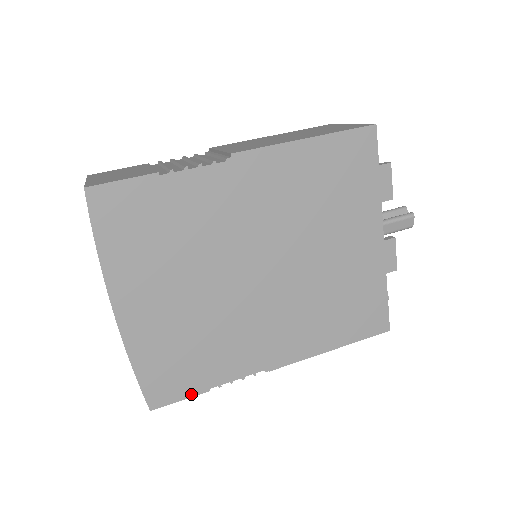
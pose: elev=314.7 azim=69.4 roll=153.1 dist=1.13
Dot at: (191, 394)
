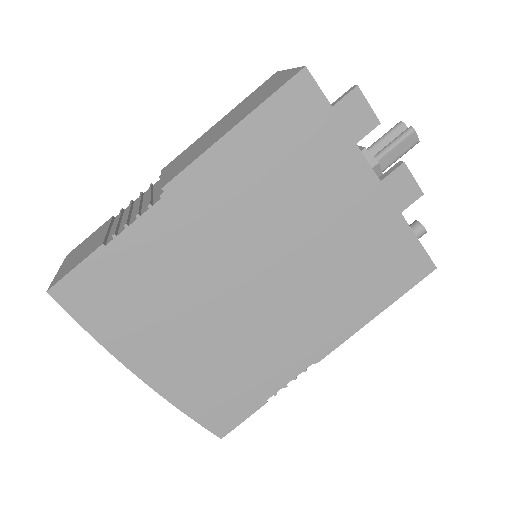
Dot at: (251, 411)
